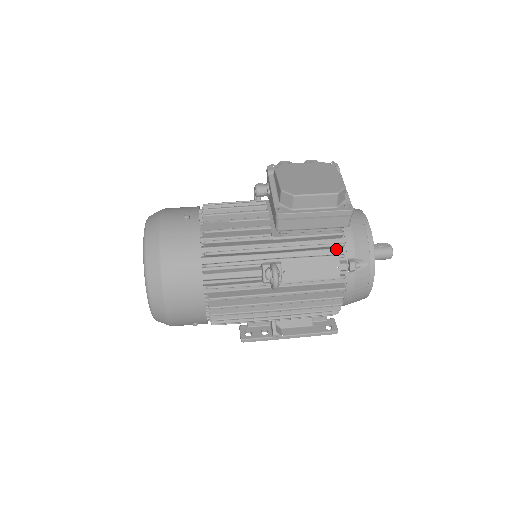
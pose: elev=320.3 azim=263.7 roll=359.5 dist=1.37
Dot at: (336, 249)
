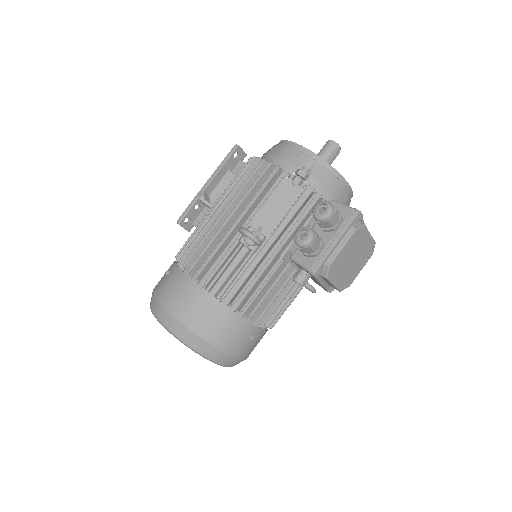
Dot at: occluded
